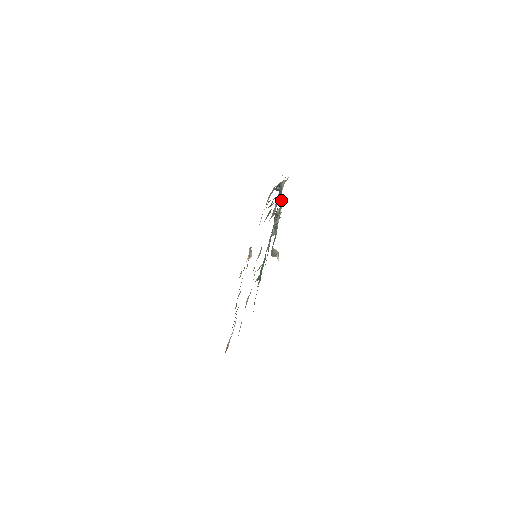
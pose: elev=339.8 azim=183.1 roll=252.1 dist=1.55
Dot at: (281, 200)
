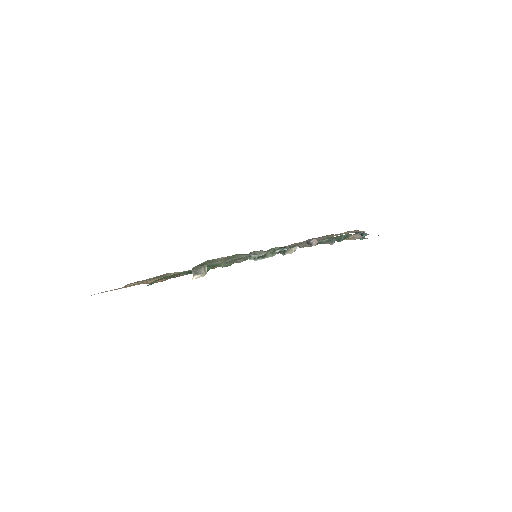
Dot at: (313, 245)
